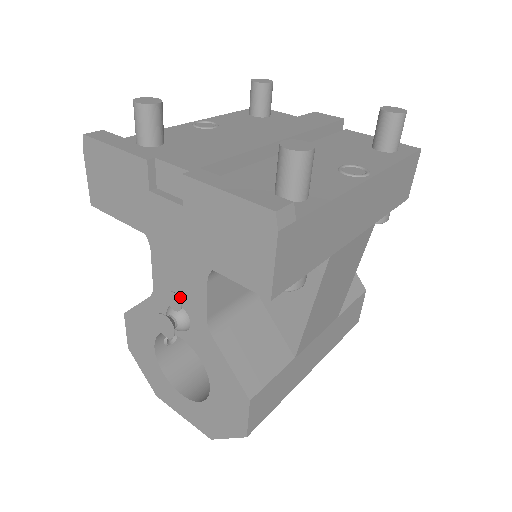
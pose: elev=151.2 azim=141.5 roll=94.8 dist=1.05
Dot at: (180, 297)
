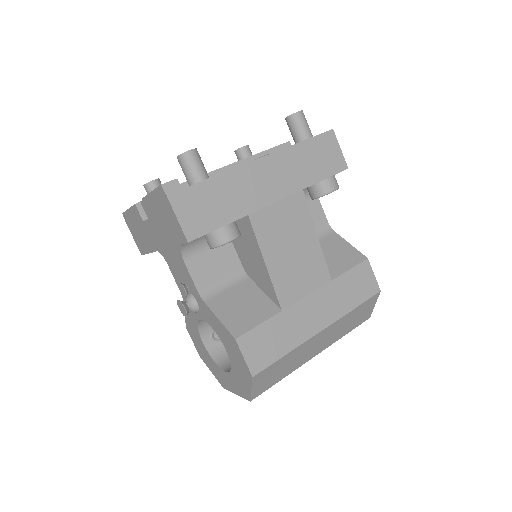
Dot at: (185, 285)
